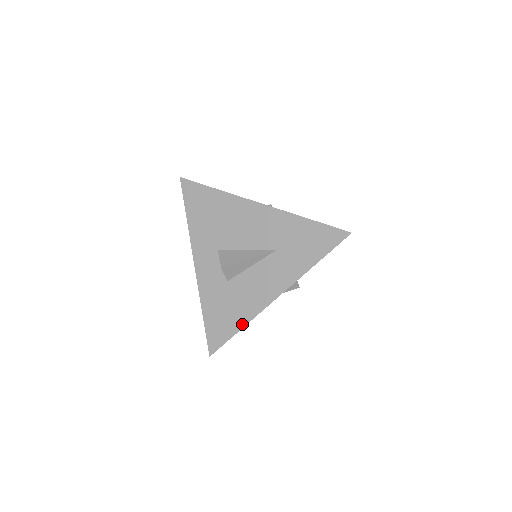
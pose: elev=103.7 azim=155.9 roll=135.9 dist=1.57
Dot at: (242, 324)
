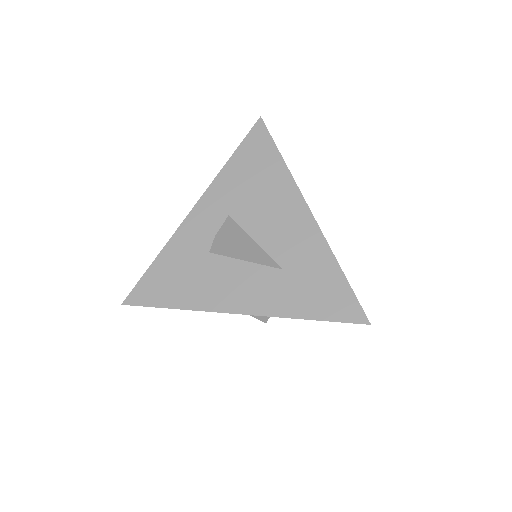
Dot at: (182, 305)
